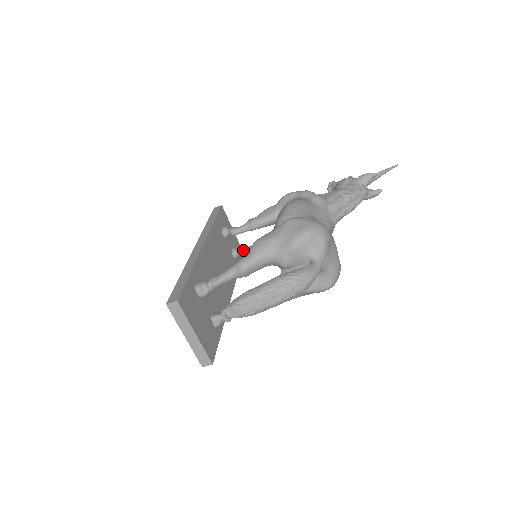
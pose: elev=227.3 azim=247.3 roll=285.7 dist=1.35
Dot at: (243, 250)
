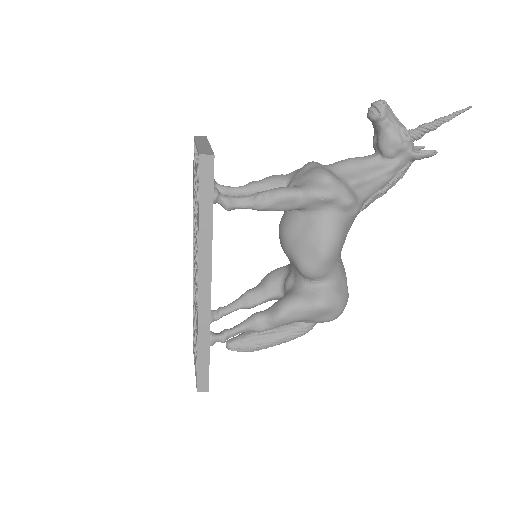
Dot at: occluded
